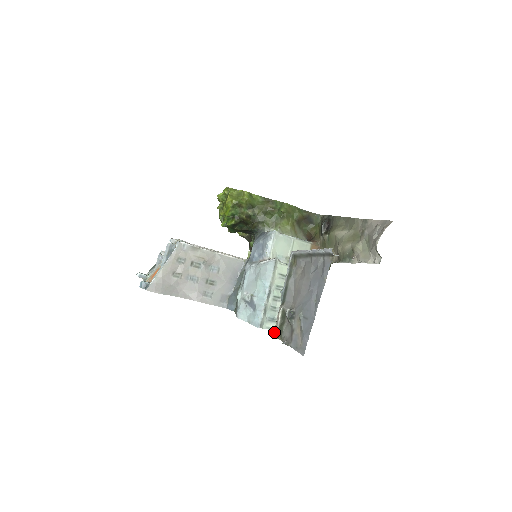
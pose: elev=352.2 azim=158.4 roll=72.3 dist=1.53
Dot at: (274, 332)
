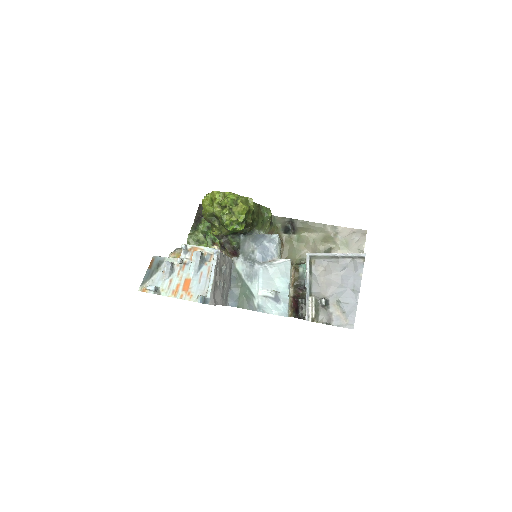
Dot at: (311, 318)
